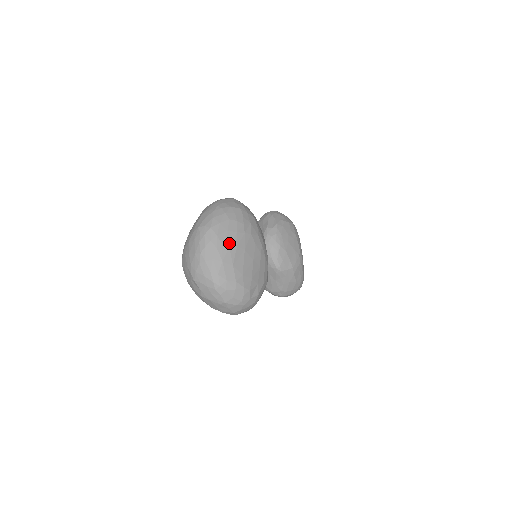
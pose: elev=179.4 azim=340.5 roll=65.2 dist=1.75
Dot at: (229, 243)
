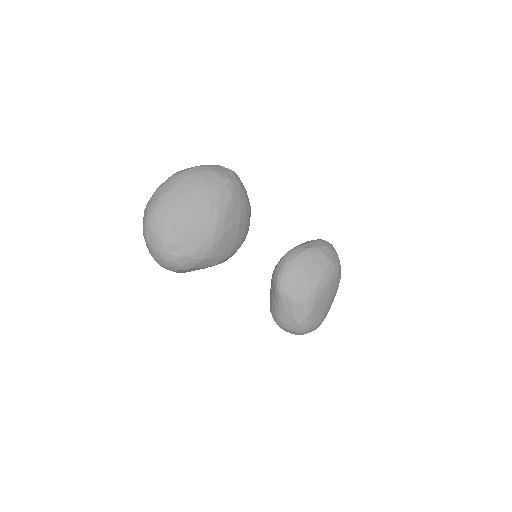
Dot at: (181, 193)
